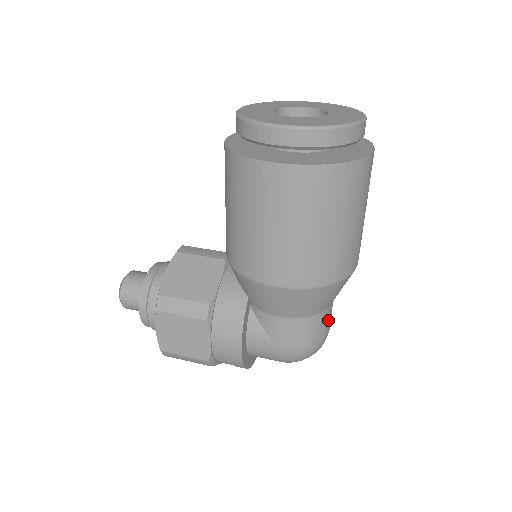
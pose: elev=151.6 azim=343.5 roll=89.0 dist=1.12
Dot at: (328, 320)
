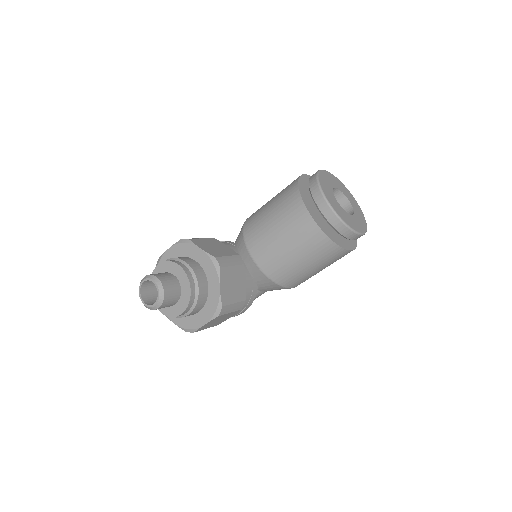
Dot at: occluded
